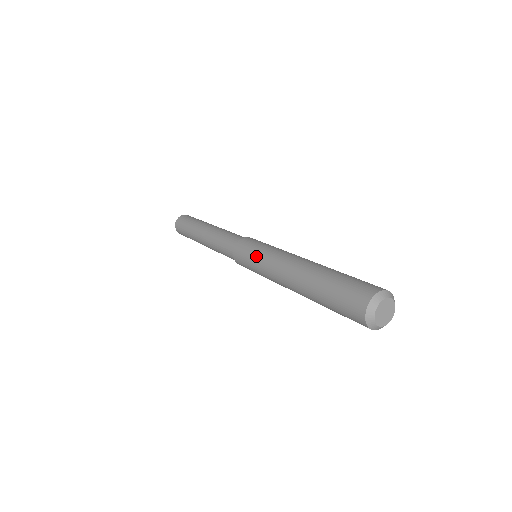
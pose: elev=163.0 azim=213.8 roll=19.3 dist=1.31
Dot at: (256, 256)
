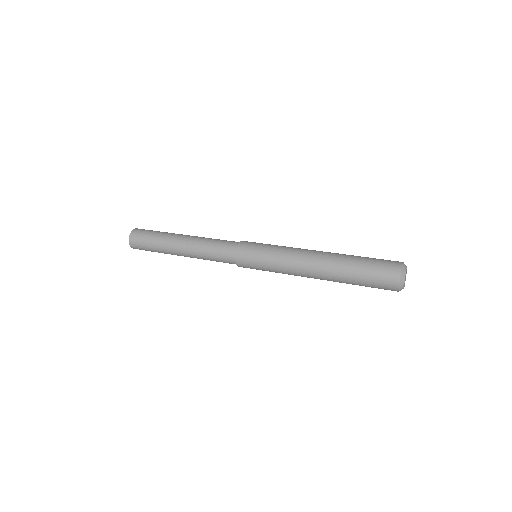
Dot at: (268, 265)
